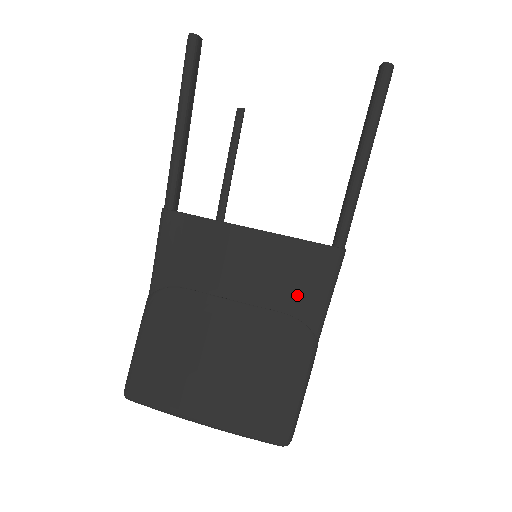
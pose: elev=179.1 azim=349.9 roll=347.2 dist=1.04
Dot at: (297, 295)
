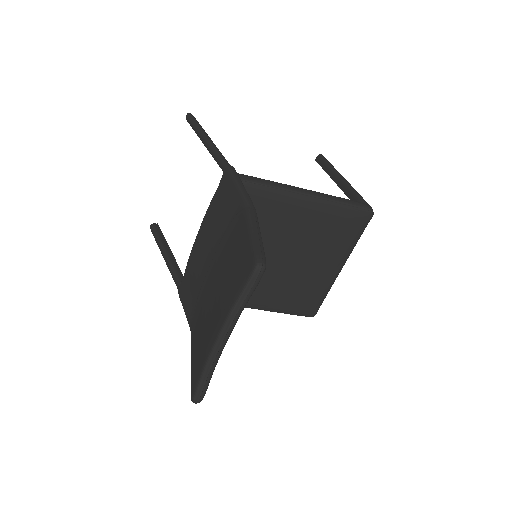
Dot at: (227, 213)
